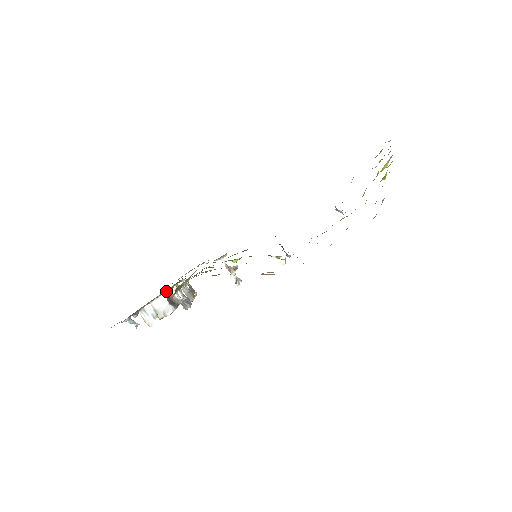
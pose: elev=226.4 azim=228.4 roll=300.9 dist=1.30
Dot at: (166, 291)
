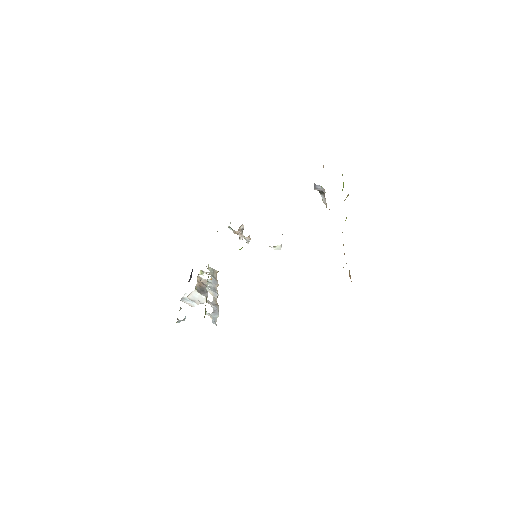
Dot at: occluded
